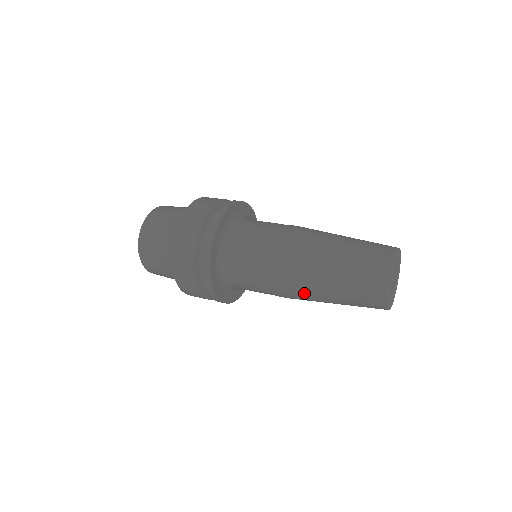
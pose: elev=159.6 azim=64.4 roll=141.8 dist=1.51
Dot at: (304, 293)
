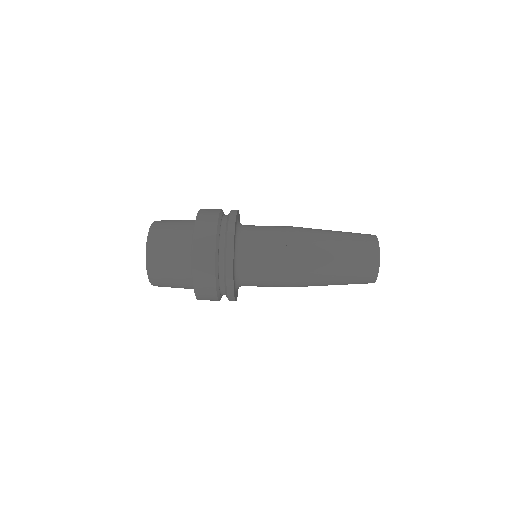
Dot at: occluded
